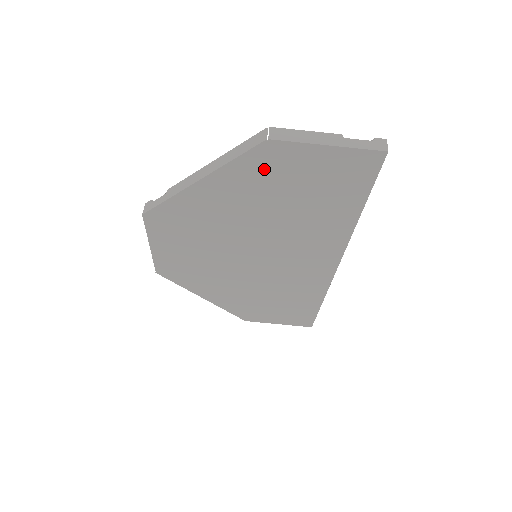
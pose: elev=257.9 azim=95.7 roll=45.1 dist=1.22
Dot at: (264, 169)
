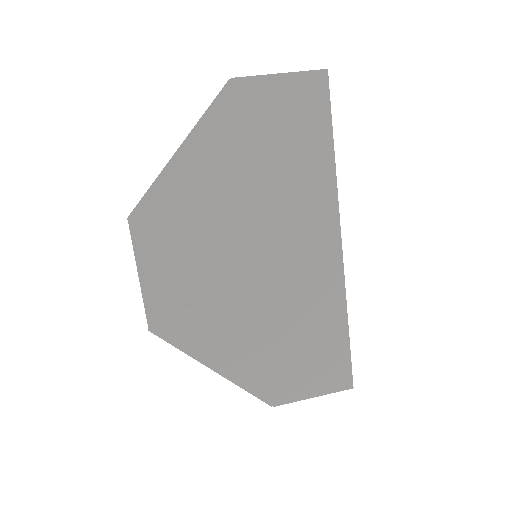
Dot at: (235, 116)
